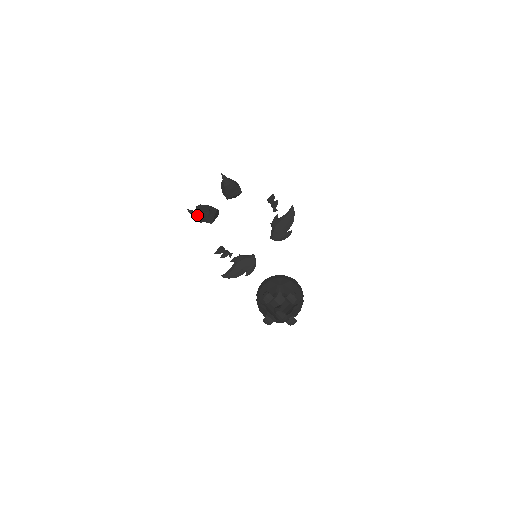
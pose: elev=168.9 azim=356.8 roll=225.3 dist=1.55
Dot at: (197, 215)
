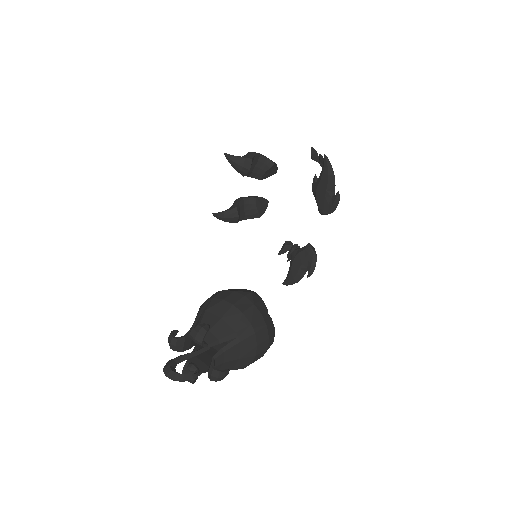
Dot at: (222, 216)
